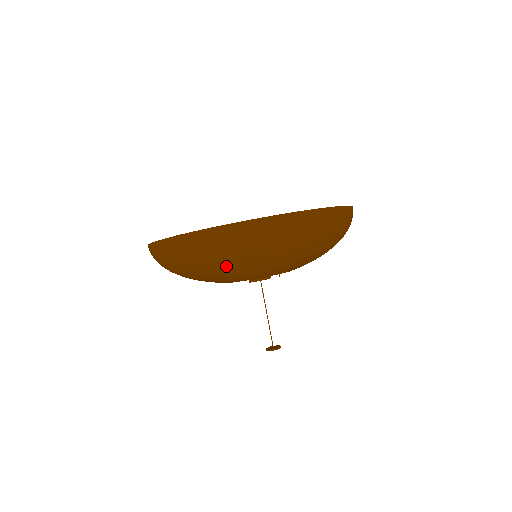
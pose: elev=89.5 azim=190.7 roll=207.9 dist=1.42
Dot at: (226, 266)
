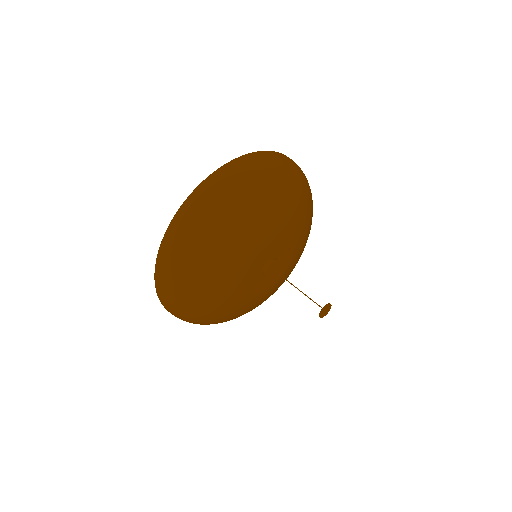
Dot at: (228, 220)
